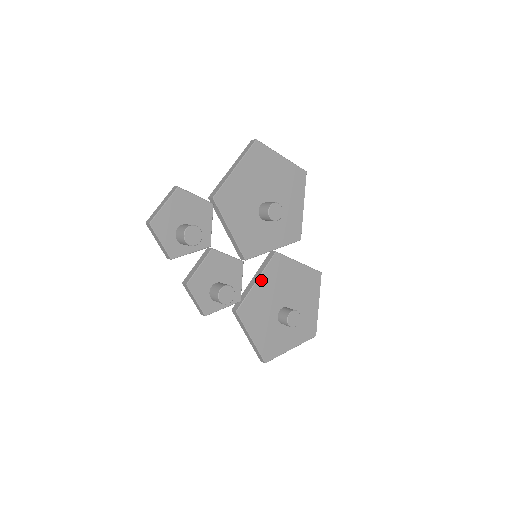
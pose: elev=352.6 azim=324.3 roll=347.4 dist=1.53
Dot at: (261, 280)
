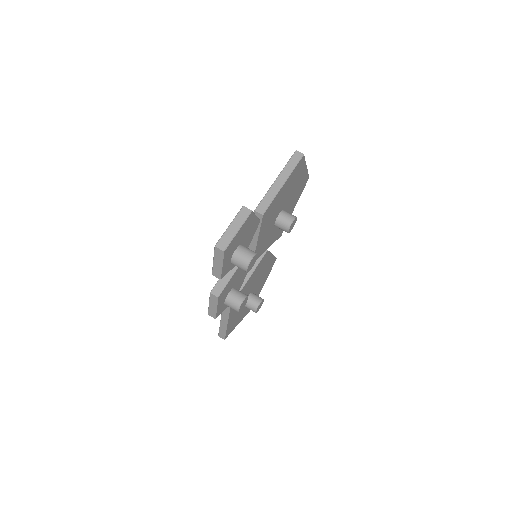
Dot at: (251, 276)
